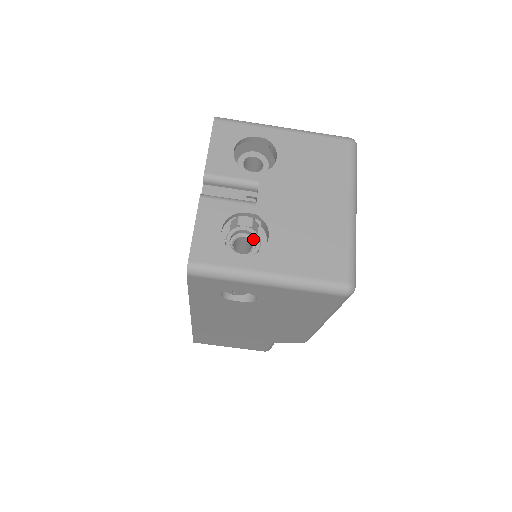
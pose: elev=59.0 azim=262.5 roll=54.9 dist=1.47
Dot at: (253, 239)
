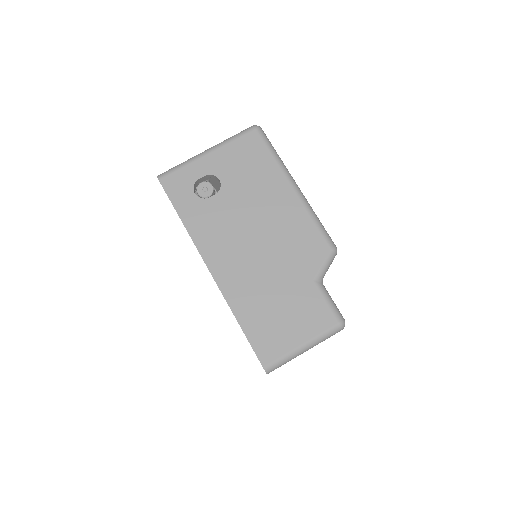
Dot at: occluded
